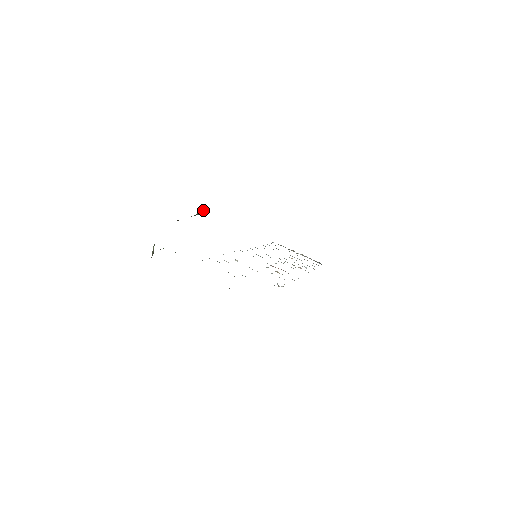
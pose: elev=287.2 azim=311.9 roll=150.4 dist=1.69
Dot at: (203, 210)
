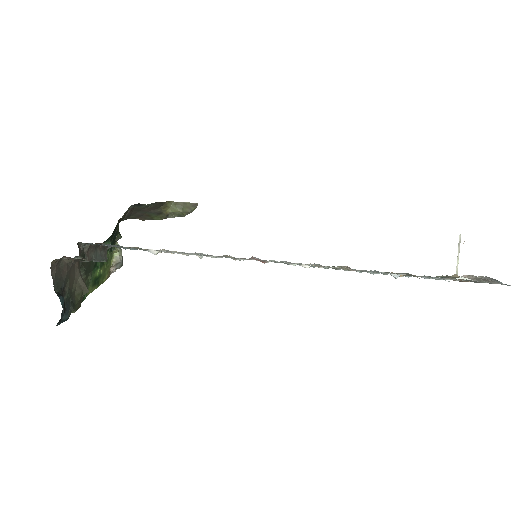
Dot at: (180, 205)
